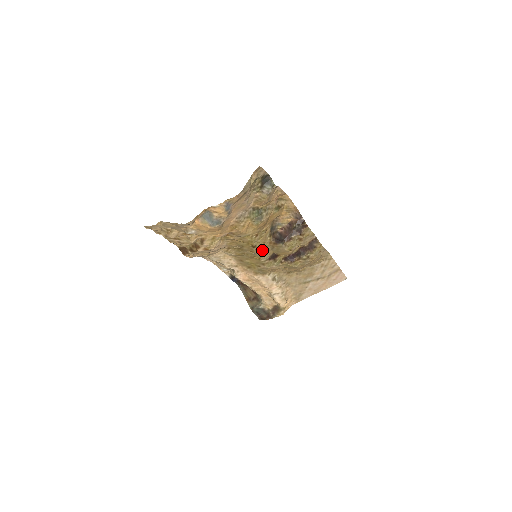
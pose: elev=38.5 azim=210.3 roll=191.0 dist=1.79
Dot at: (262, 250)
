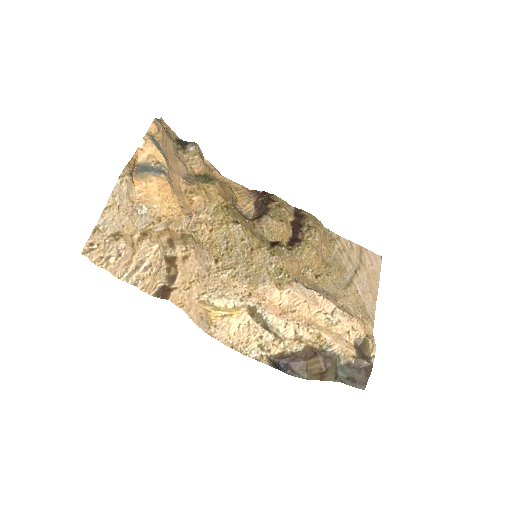
Dot at: (252, 233)
